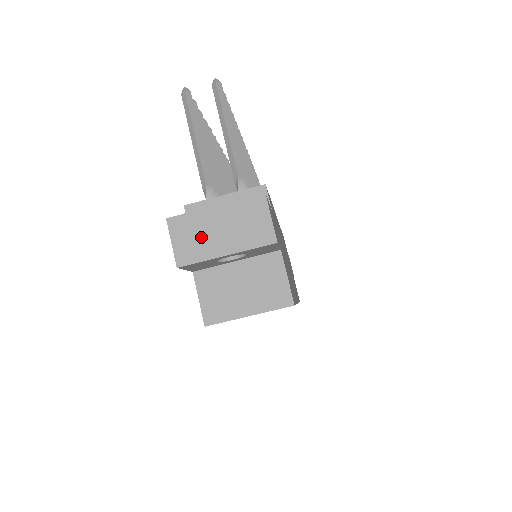
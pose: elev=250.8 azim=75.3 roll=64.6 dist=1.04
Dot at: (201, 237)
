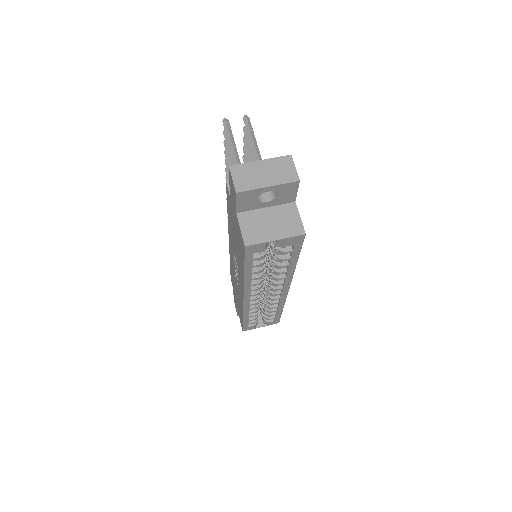
Dot at: (252, 176)
